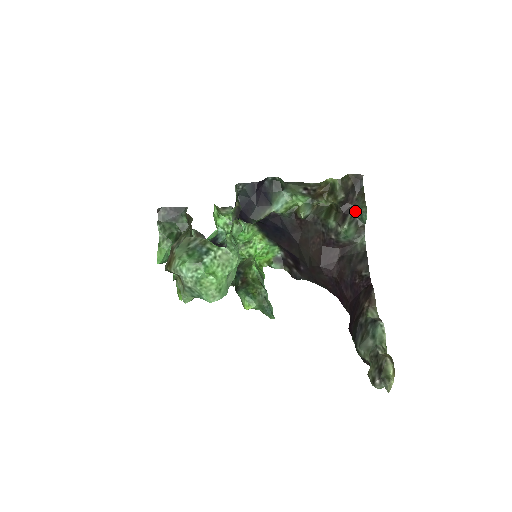
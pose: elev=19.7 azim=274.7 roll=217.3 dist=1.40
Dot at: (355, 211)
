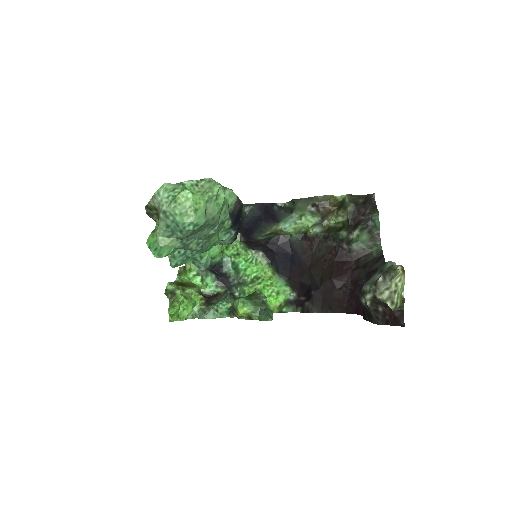
Dot at: (367, 220)
